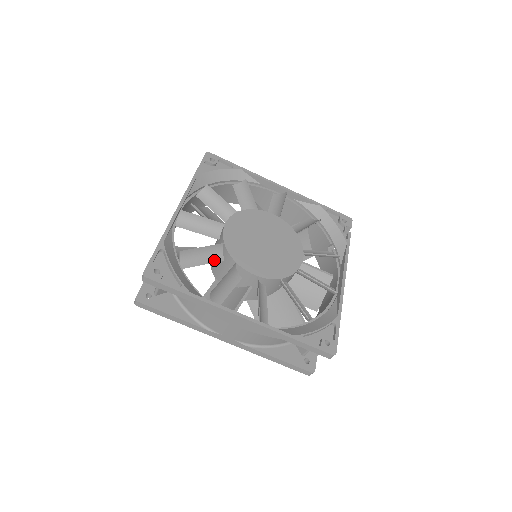
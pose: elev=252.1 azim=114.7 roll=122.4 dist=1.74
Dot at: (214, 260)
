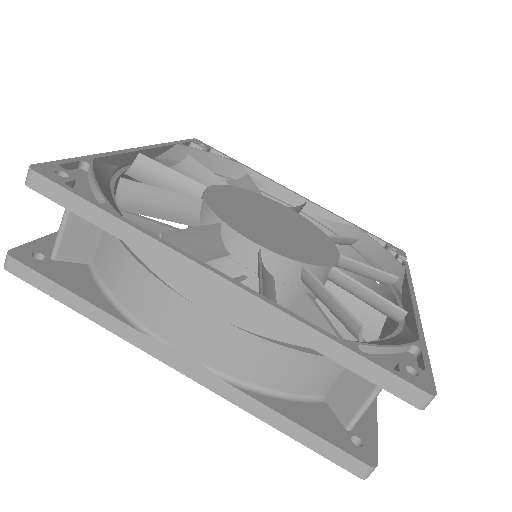
Dot at: (182, 221)
